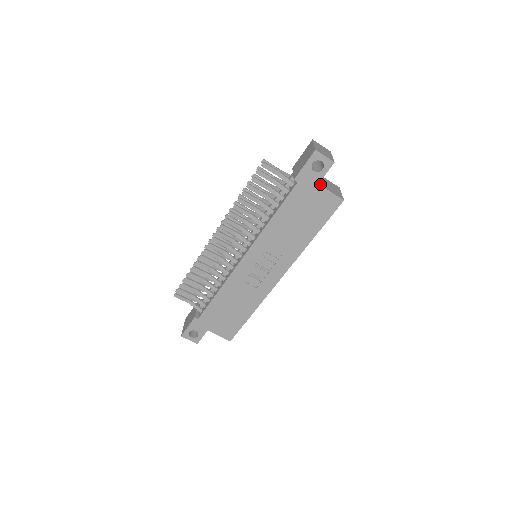
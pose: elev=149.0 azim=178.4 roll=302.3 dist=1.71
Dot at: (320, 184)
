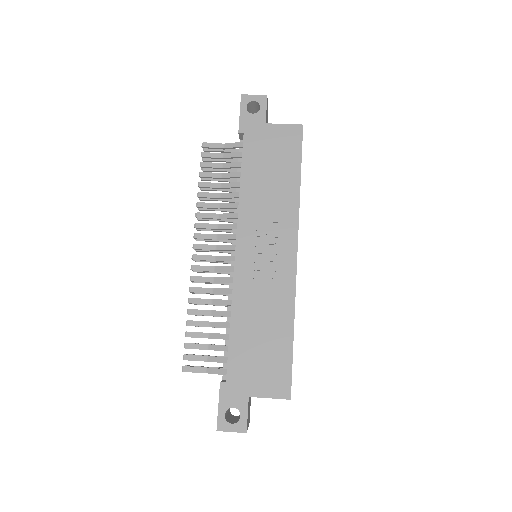
Dot at: (268, 125)
